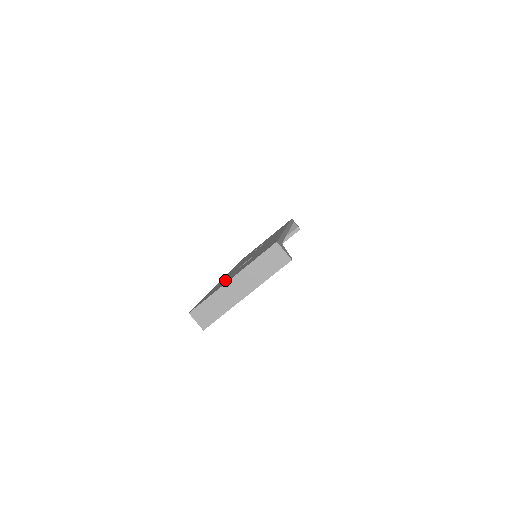
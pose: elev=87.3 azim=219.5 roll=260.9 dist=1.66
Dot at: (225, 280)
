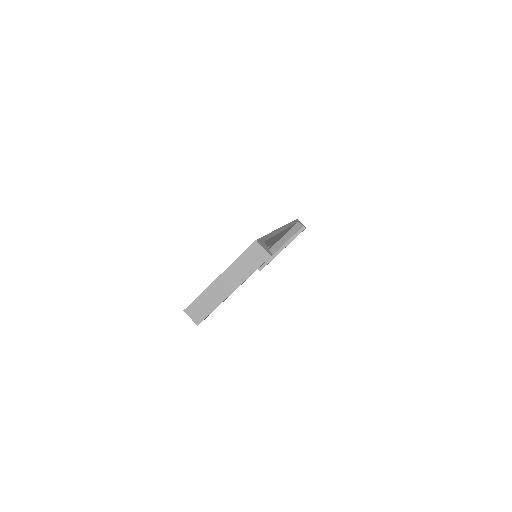
Dot at: occluded
